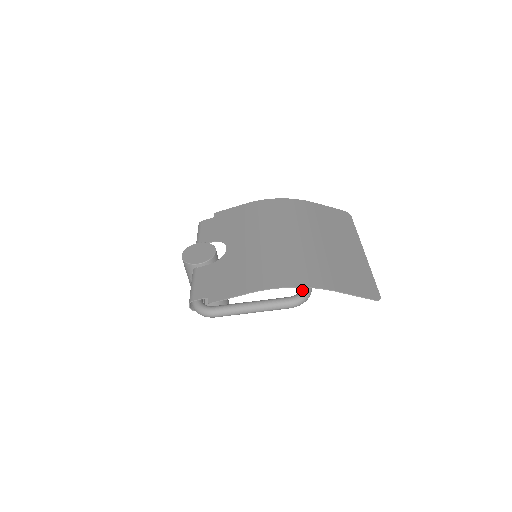
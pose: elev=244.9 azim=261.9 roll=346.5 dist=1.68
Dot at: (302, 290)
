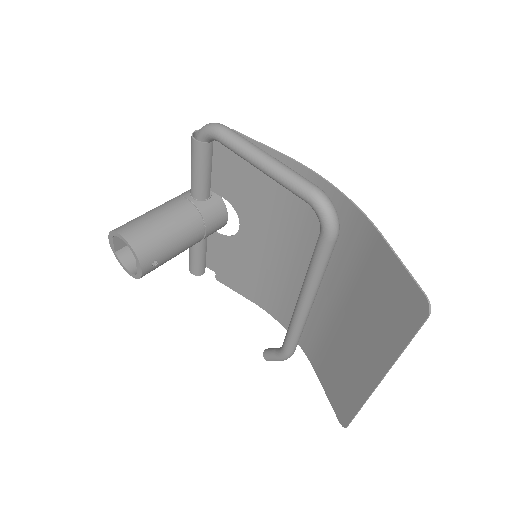
Dot at: occluded
